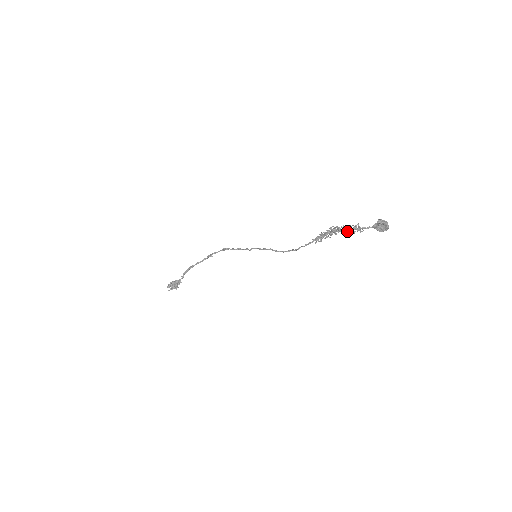
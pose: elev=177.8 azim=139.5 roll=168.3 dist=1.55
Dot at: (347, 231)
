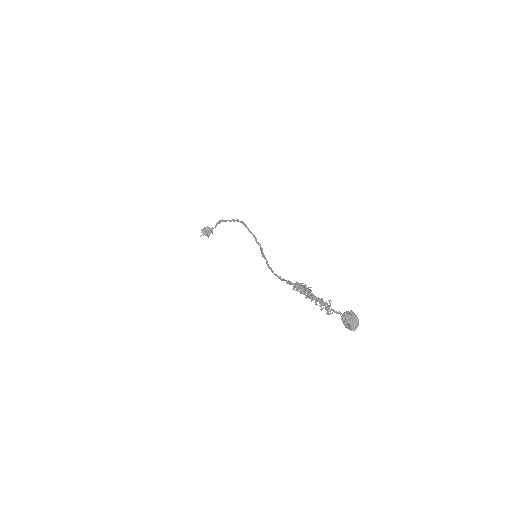
Dot at: (315, 303)
